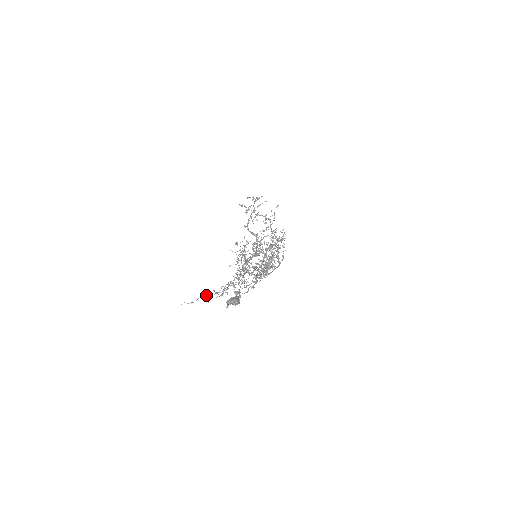
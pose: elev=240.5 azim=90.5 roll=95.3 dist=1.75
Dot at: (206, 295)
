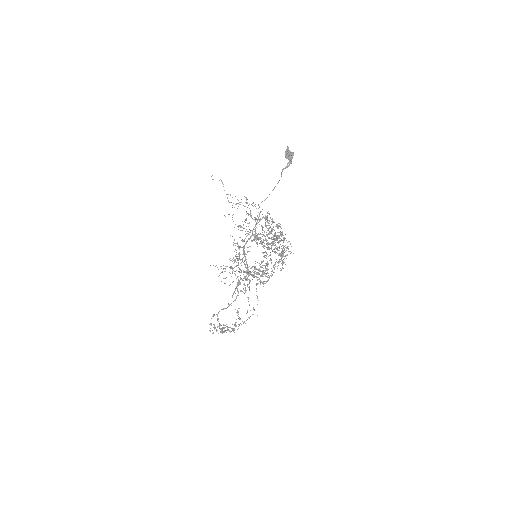
Dot at: occluded
